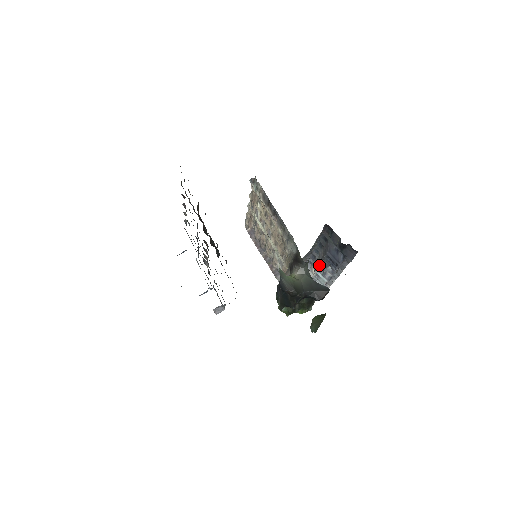
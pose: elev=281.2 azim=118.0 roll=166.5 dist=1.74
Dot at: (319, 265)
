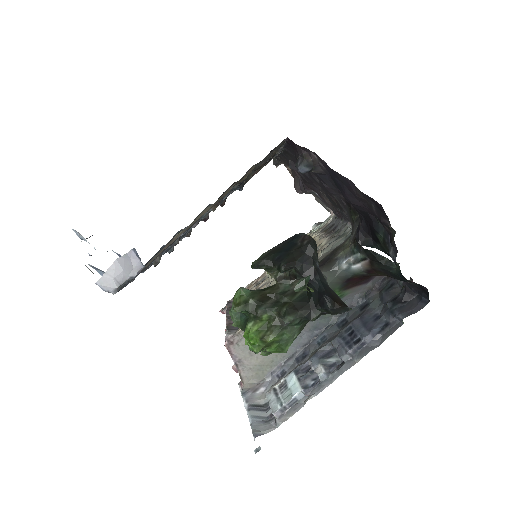
Dot at: (306, 363)
